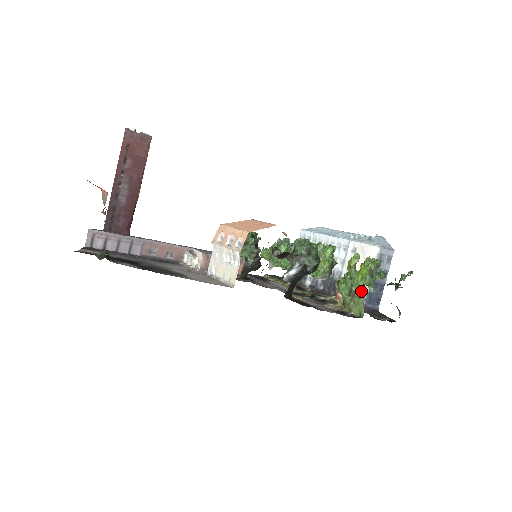
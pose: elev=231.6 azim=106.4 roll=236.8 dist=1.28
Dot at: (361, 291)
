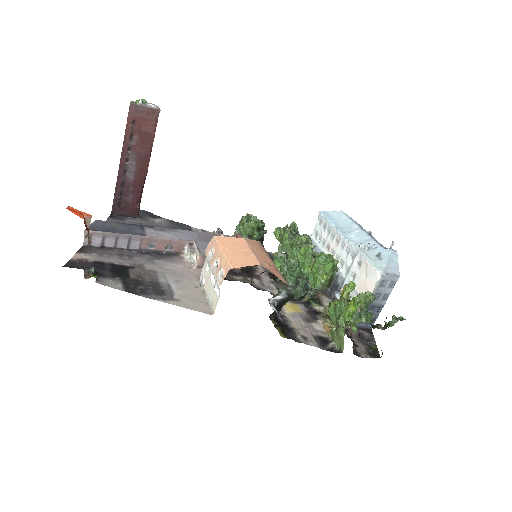
Dot at: occluded
